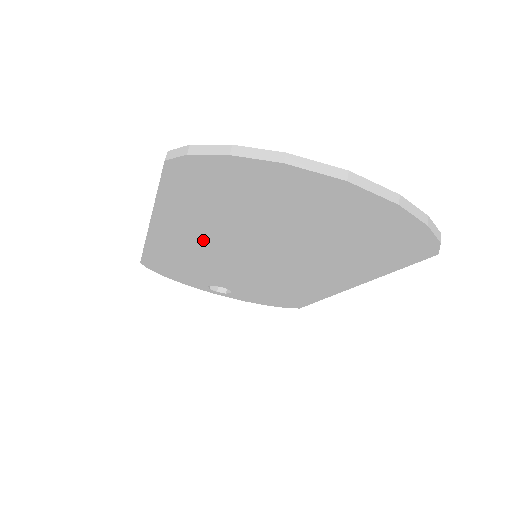
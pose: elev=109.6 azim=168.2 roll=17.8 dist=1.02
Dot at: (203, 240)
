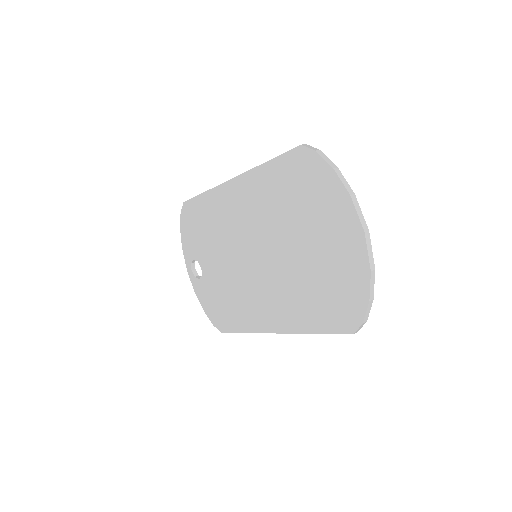
Dot at: (246, 215)
